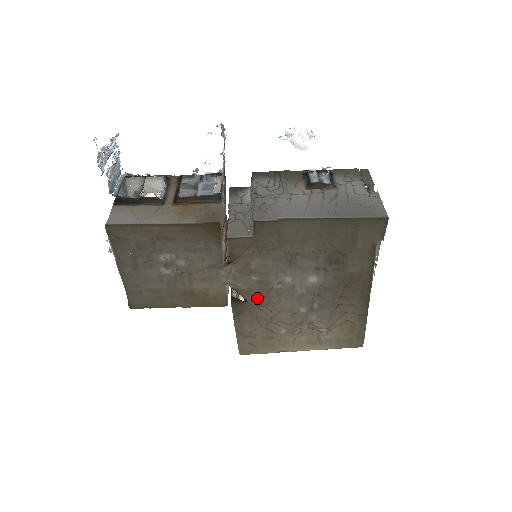
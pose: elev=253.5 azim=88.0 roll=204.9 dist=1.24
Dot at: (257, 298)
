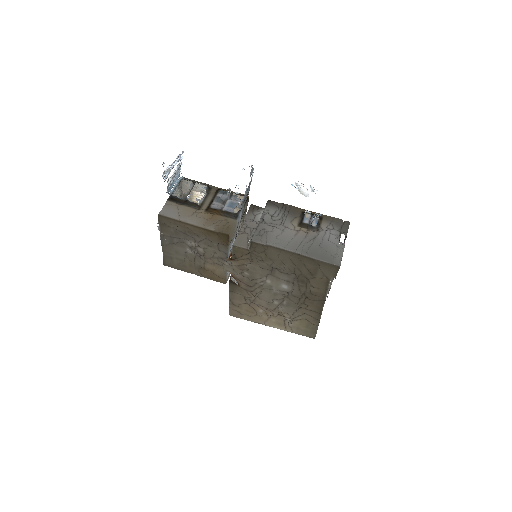
Dot at: (246, 286)
